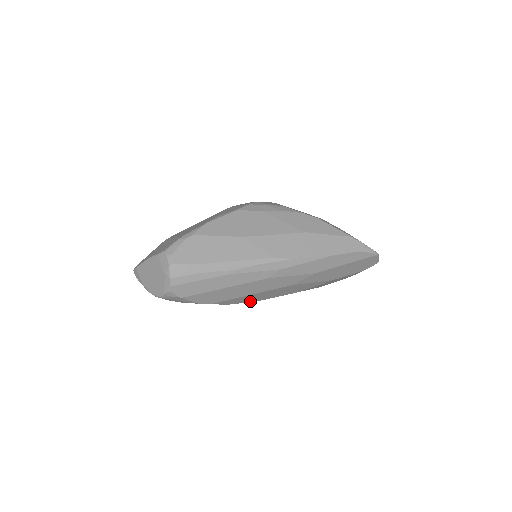
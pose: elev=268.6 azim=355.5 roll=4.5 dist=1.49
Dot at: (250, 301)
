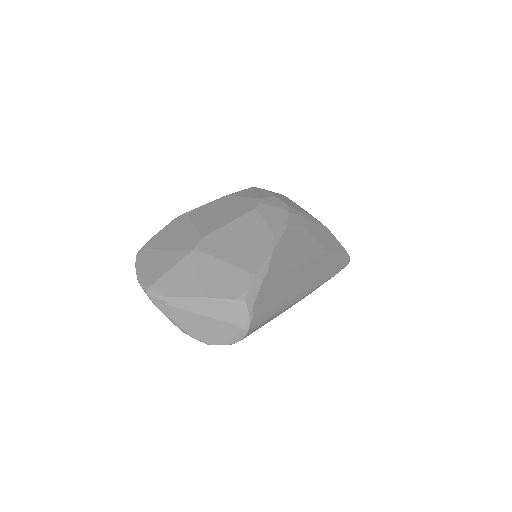
Dot at: occluded
